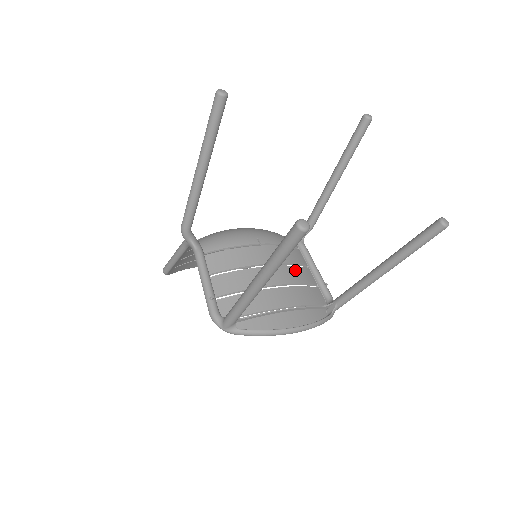
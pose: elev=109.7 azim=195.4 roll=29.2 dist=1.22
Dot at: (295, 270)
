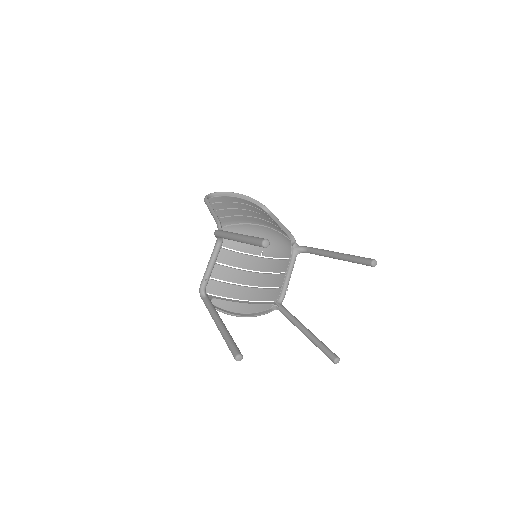
Dot at: (273, 277)
